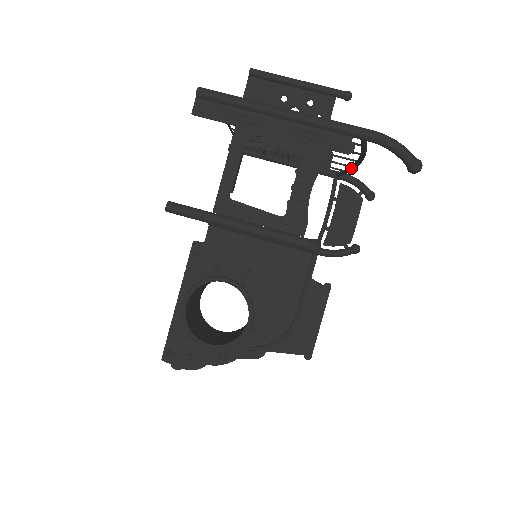
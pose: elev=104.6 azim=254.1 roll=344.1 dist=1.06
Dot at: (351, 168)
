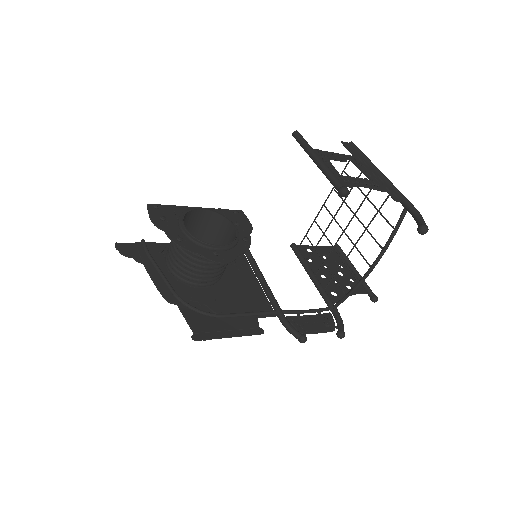
Dot at: (358, 282)
